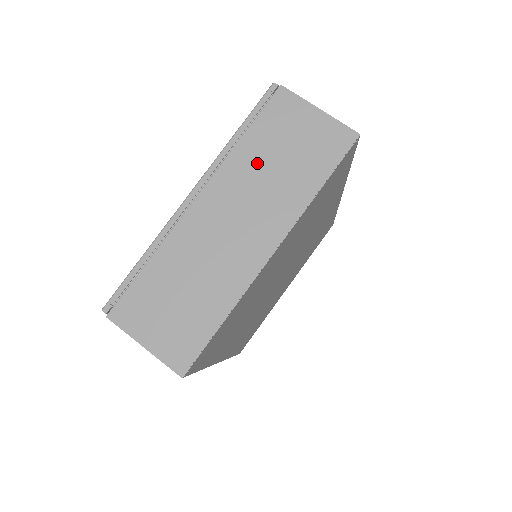
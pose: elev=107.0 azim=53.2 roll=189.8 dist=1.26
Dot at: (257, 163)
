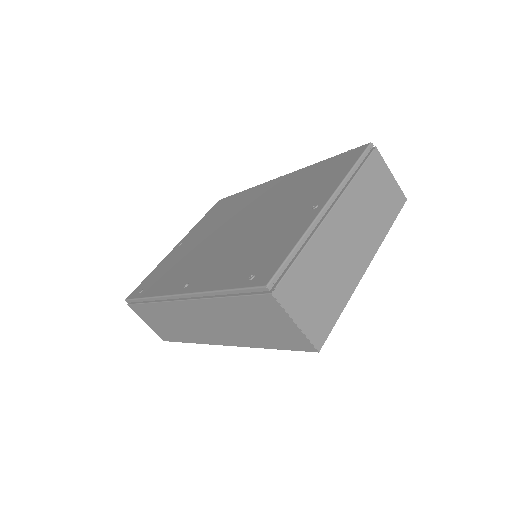
Dot at: (363, 197)
